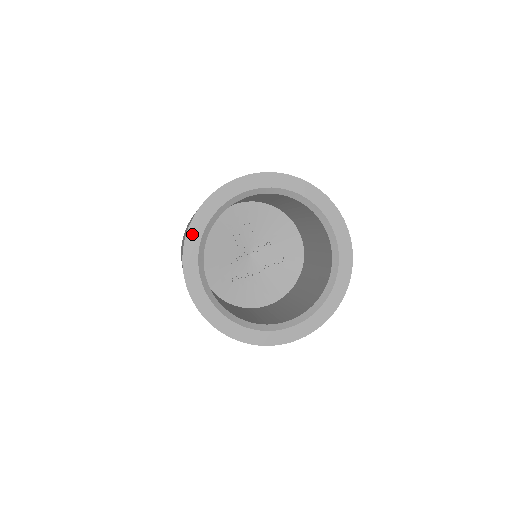
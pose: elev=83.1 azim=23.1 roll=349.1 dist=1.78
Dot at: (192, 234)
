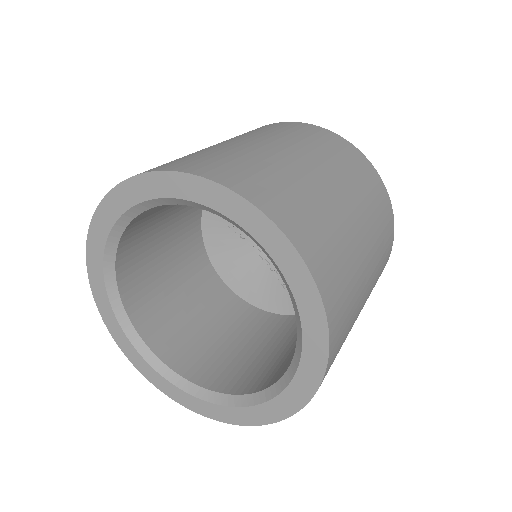
Dot at: (167, 180)
